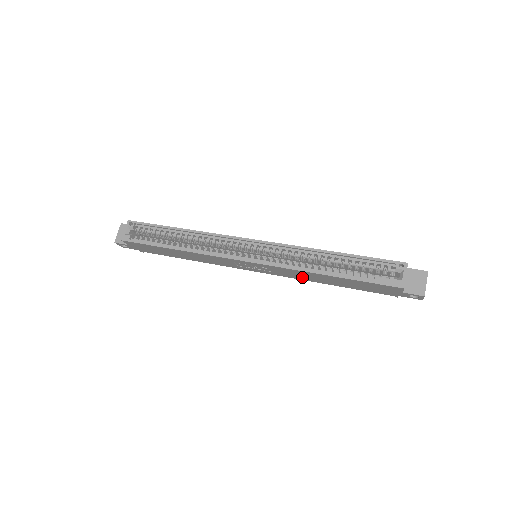
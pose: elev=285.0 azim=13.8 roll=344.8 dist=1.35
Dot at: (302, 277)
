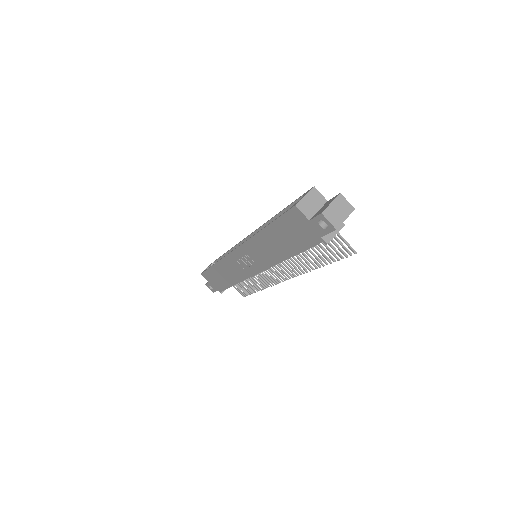
Dot at: (269, 256)
